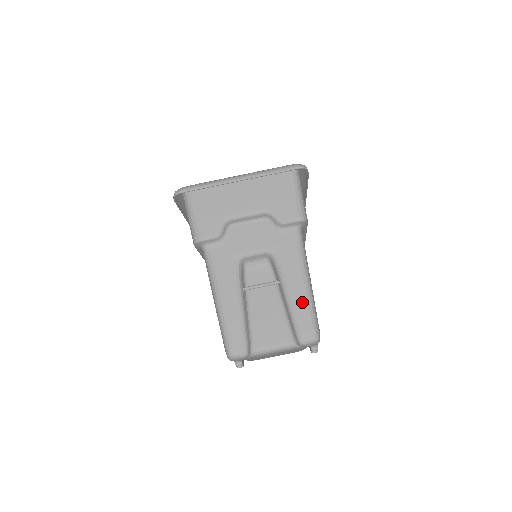
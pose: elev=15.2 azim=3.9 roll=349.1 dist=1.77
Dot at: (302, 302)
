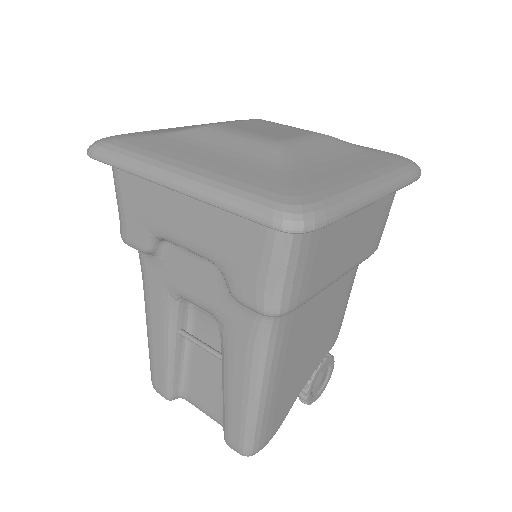
Dot at: (238, 411)
